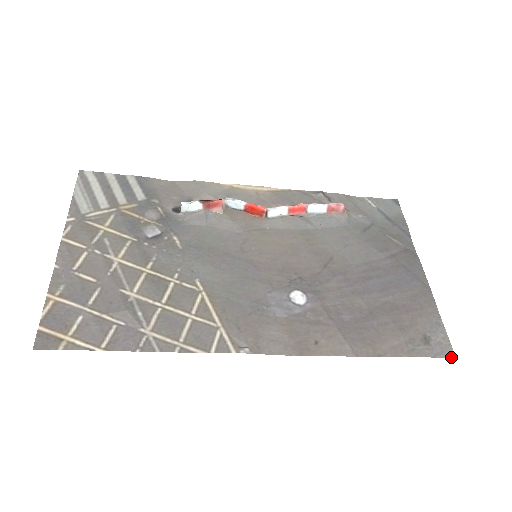
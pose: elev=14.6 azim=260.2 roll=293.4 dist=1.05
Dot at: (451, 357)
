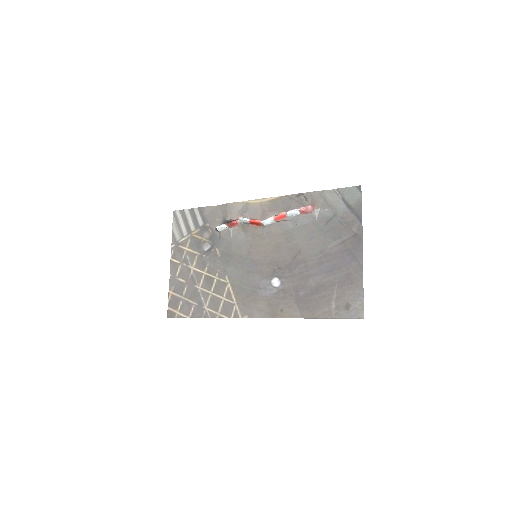
Dot at: (361, 318)
